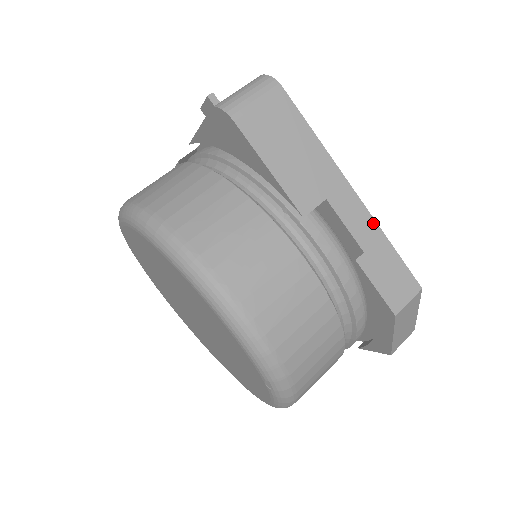
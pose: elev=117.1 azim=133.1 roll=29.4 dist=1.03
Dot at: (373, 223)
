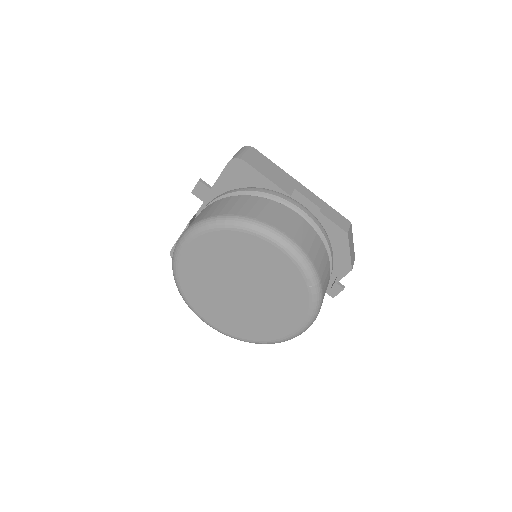
Dot at: (317, 197)
